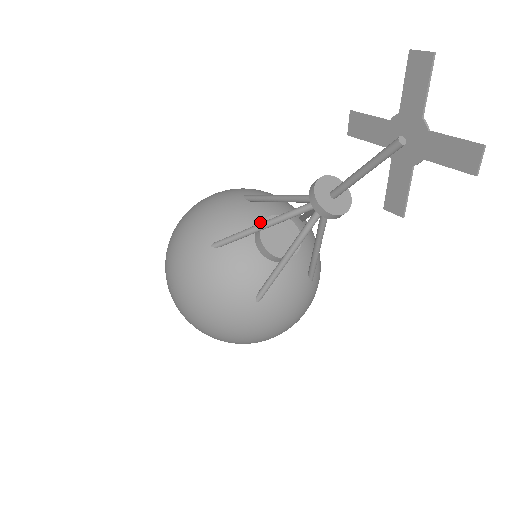
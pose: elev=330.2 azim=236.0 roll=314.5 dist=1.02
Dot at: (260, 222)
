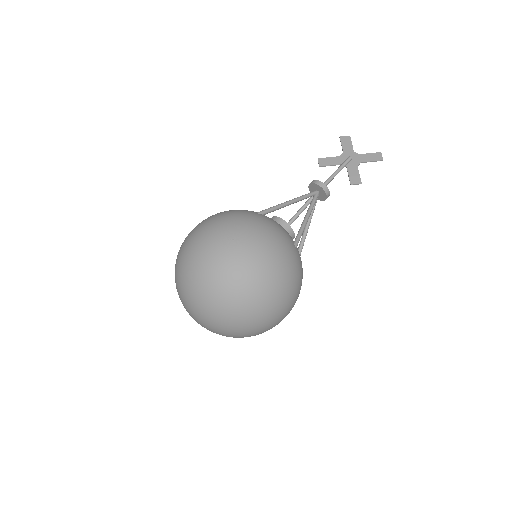
Dot at: occluded
